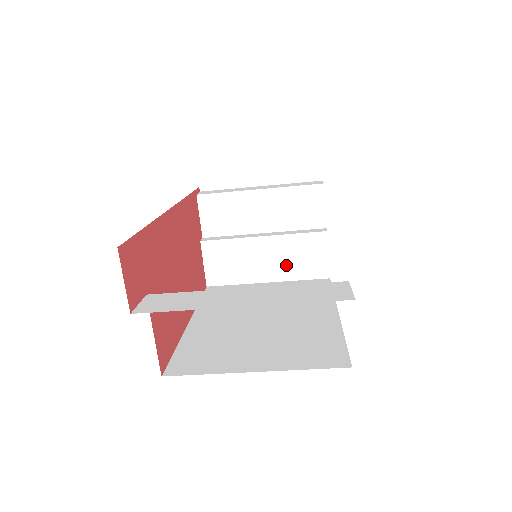
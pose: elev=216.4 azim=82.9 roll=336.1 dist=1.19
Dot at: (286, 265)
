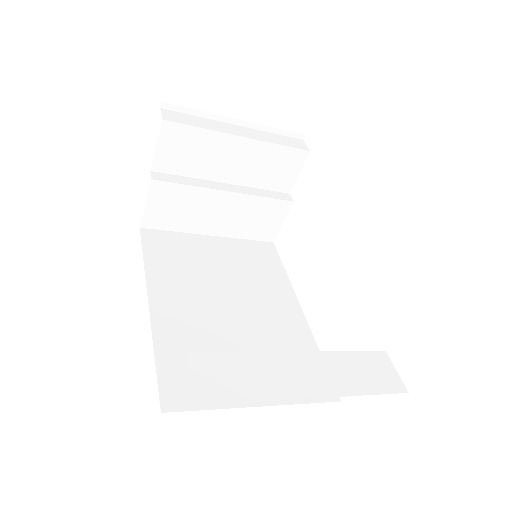
Dot at: (238, 223)
